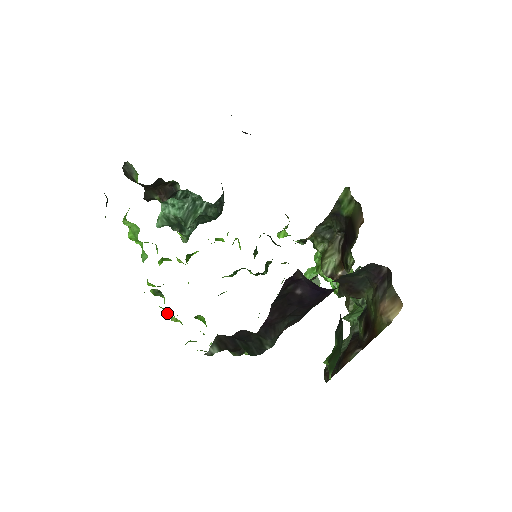
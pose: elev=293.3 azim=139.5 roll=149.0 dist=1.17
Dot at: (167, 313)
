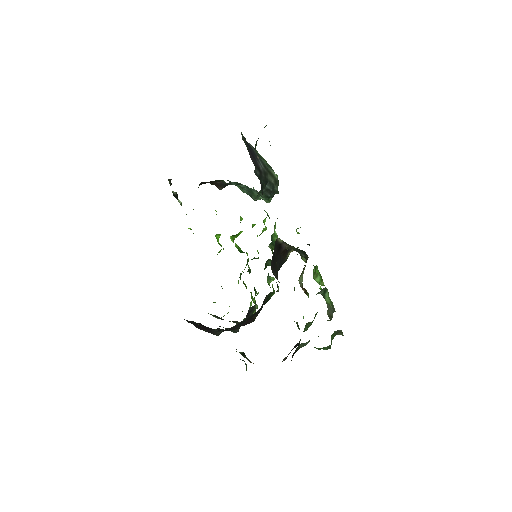
Dot at: occluded
